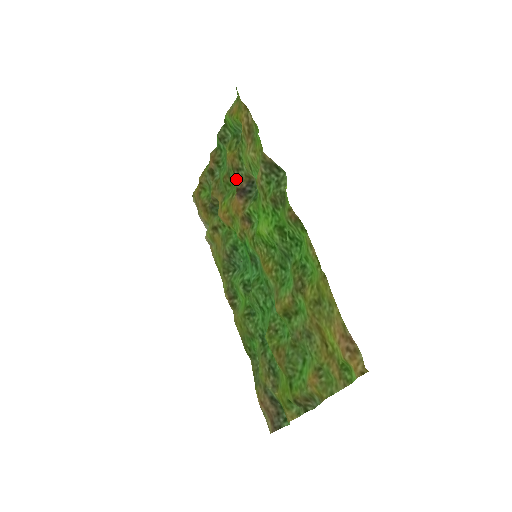
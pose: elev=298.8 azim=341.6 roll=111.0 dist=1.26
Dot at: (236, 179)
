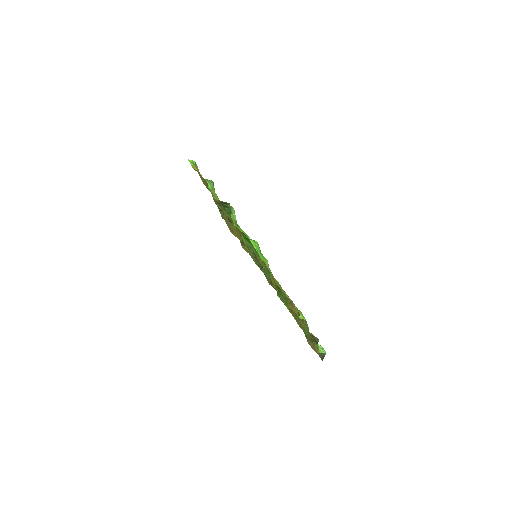
Dot at: occluded
